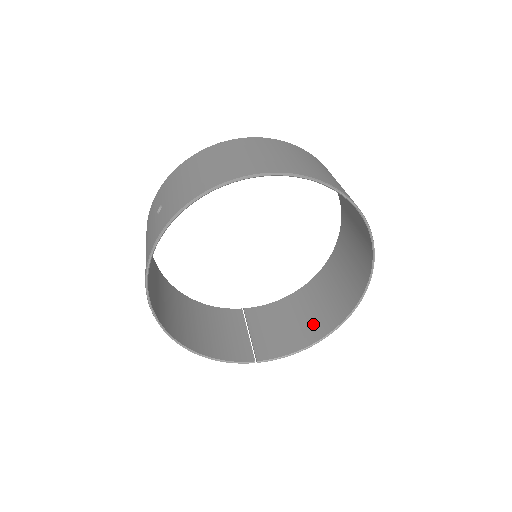
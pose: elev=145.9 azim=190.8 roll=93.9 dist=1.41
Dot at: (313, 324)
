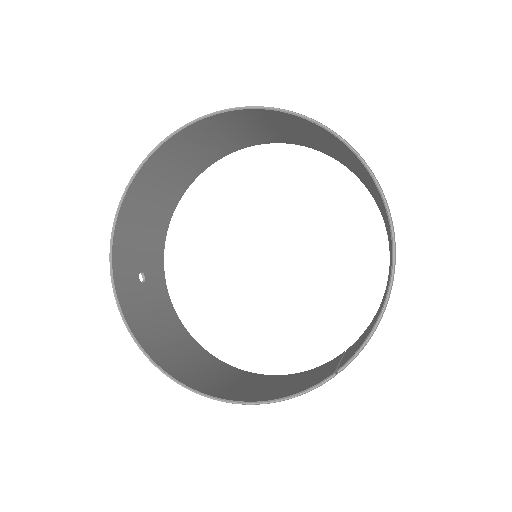
Dot at: occluded
